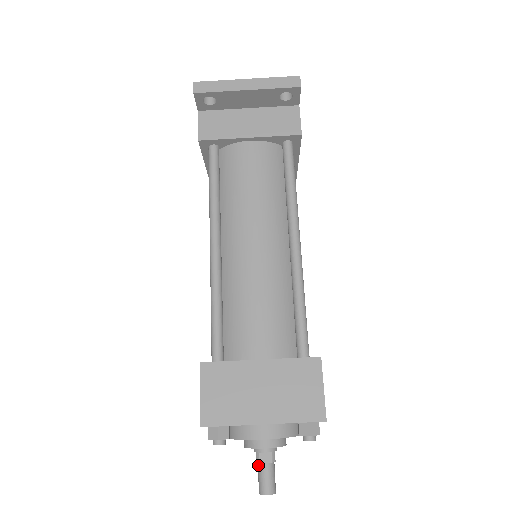
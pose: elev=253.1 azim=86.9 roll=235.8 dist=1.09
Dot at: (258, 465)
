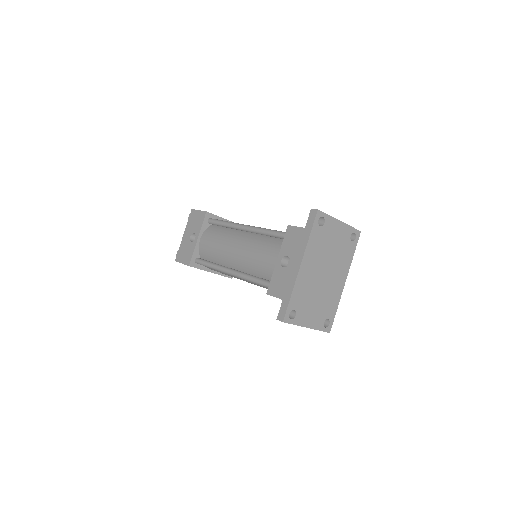
Dot at: occluded
